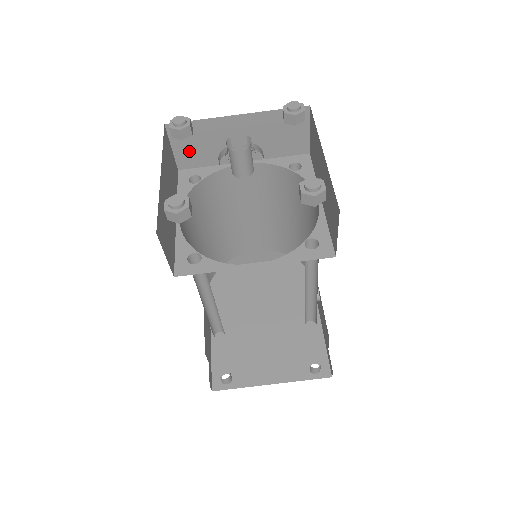
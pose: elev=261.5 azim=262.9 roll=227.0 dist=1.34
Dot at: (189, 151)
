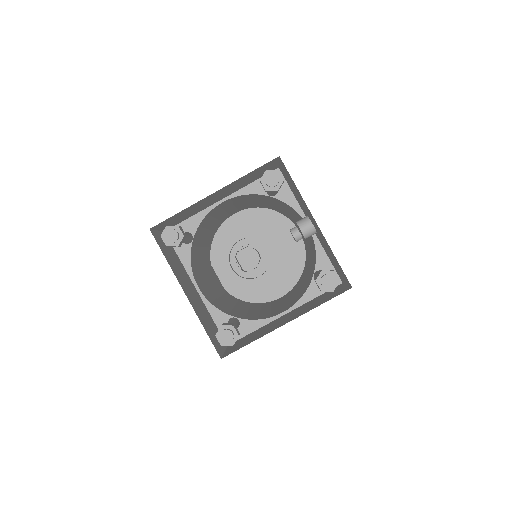
Dot at: (173, 222)
